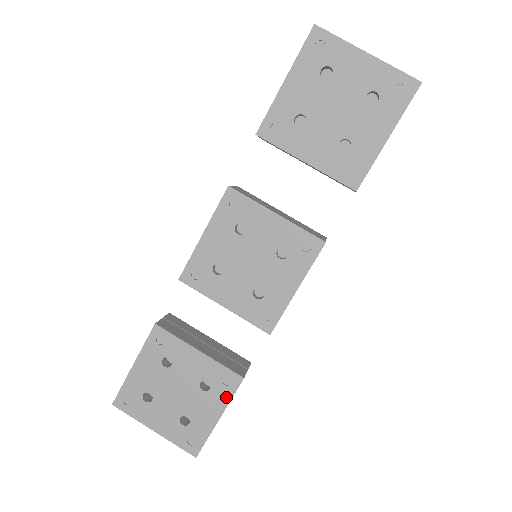
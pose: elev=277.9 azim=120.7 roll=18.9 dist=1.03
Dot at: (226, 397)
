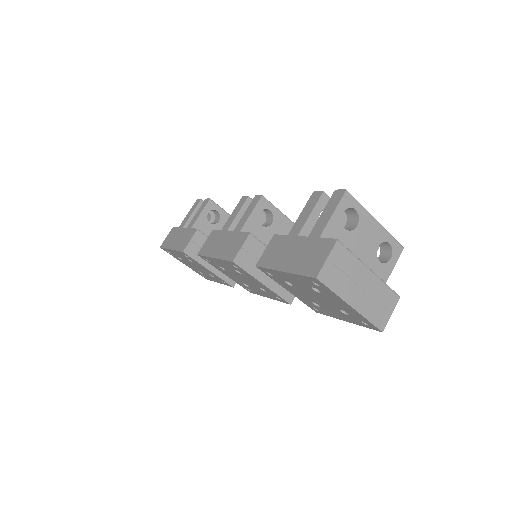
Dot at: (223, 283)
